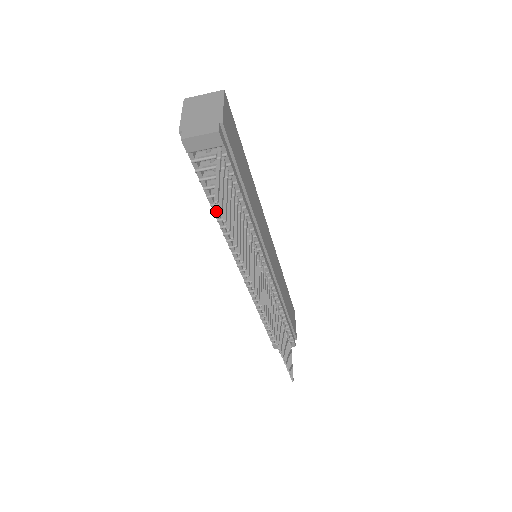
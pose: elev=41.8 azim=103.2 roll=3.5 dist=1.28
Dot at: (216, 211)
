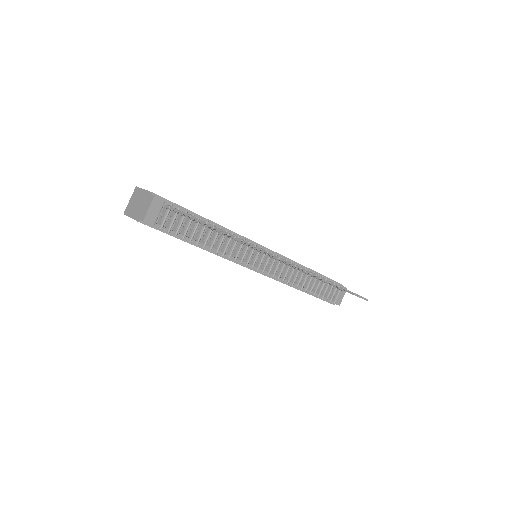
Dot at: (203, 245)
